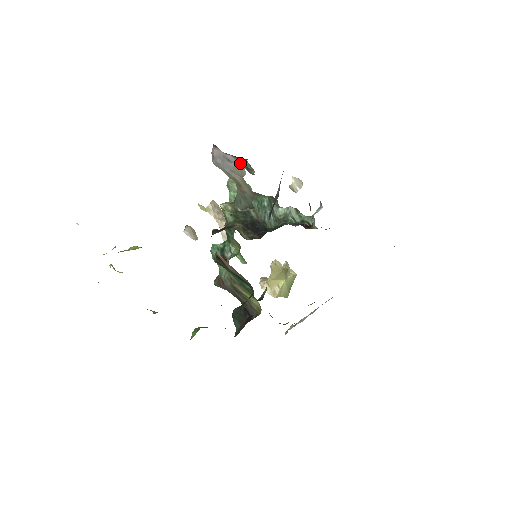
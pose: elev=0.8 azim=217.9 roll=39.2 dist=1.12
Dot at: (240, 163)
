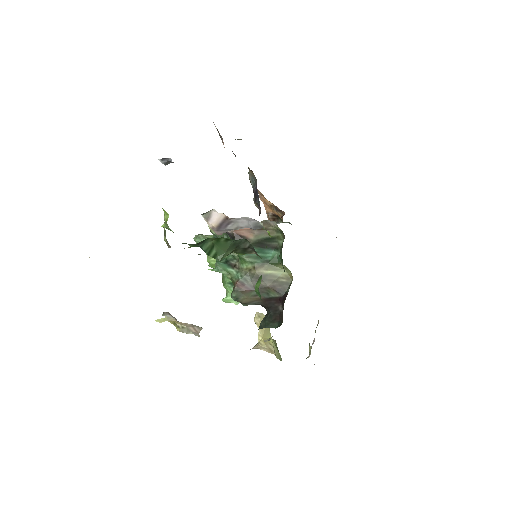
Dot at: occluded
